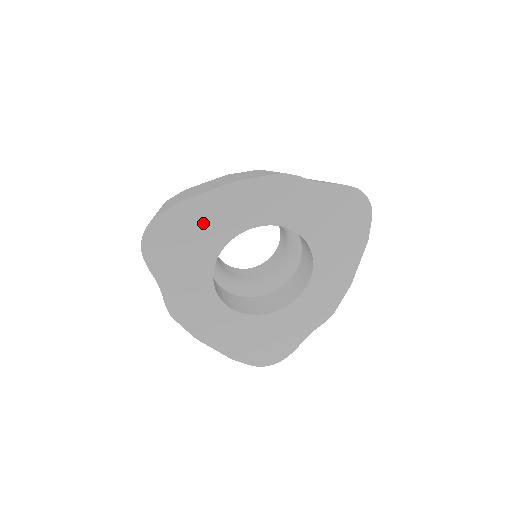
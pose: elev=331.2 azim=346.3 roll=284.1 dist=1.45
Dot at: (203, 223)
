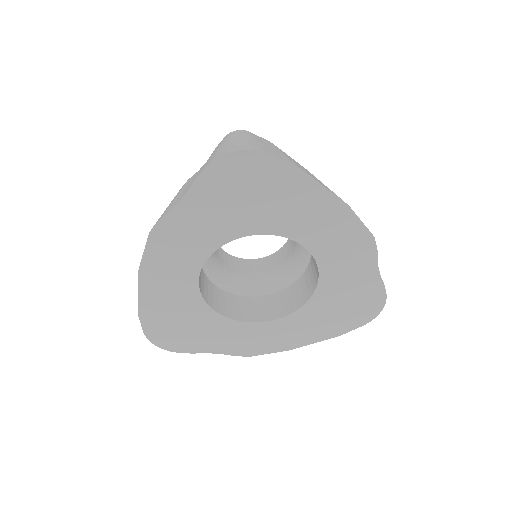
Dot at: (284, 201)
